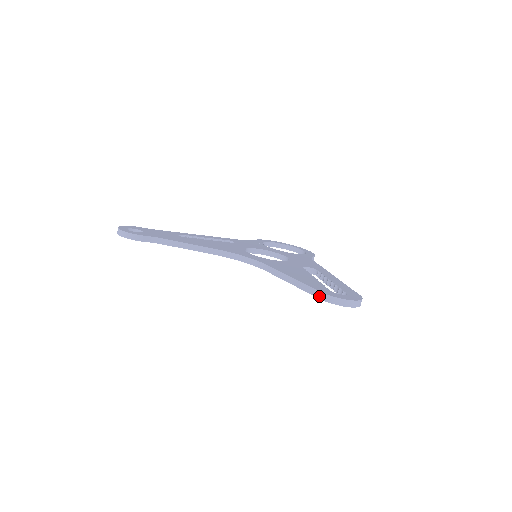
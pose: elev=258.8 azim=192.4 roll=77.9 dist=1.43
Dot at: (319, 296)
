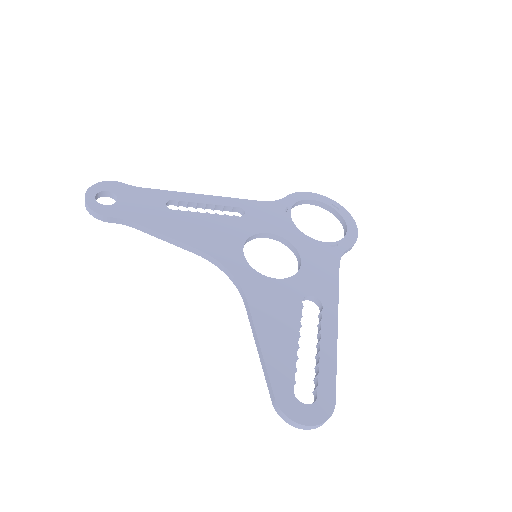
Dot at: (272, 400)
